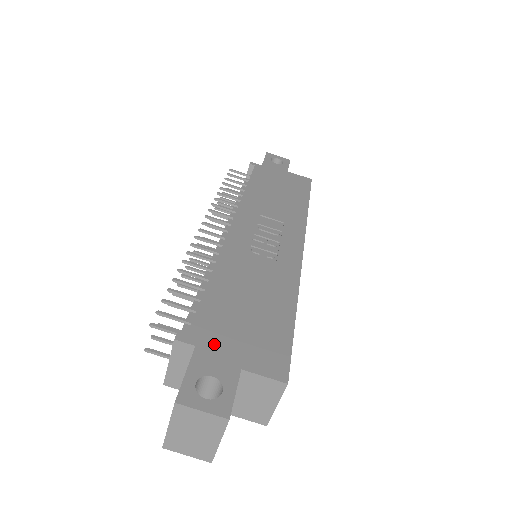
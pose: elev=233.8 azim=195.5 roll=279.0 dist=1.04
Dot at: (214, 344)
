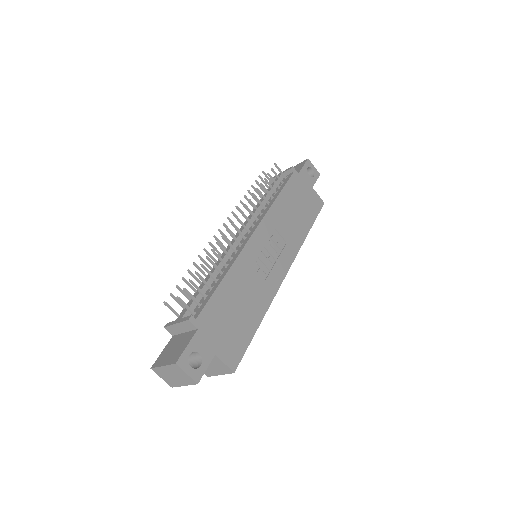
Dot at: (208, 331)
